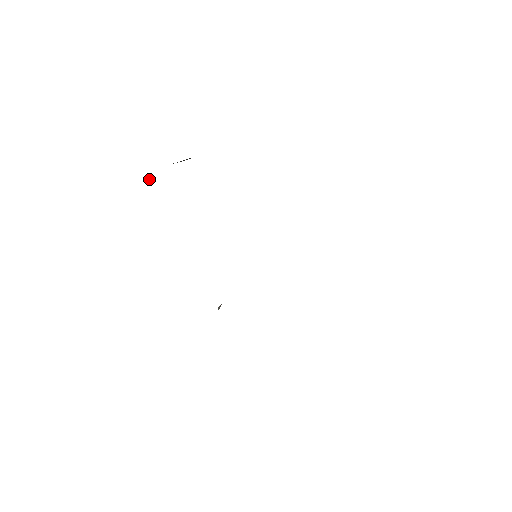
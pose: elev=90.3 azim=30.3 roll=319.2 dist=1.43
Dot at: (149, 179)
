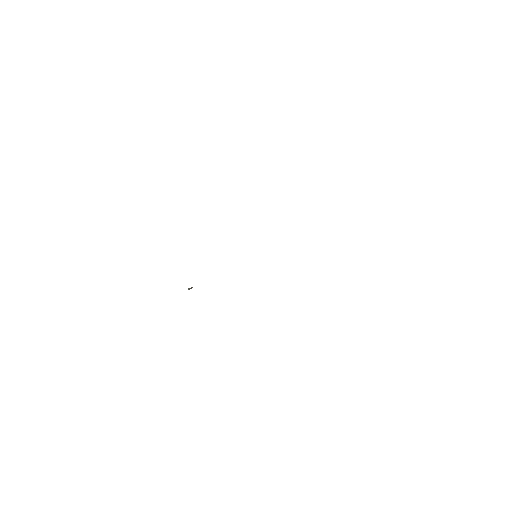
Dot at: occluded
